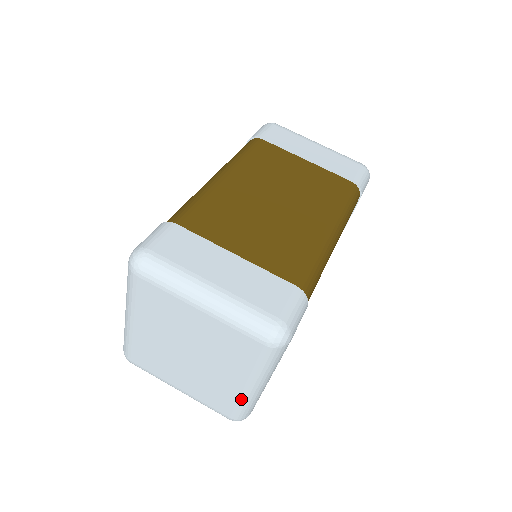
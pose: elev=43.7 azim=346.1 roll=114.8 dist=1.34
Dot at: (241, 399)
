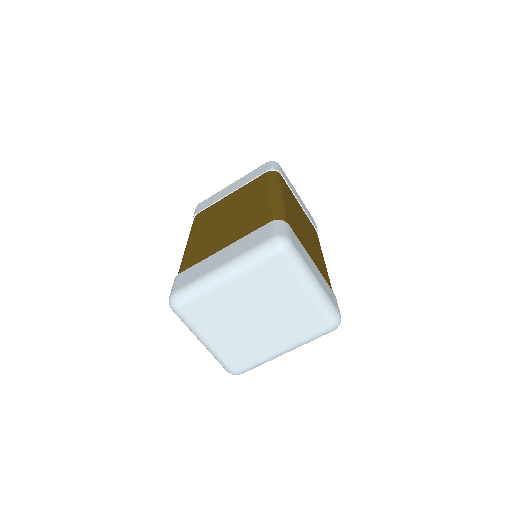
Dot at: (265, 359)
